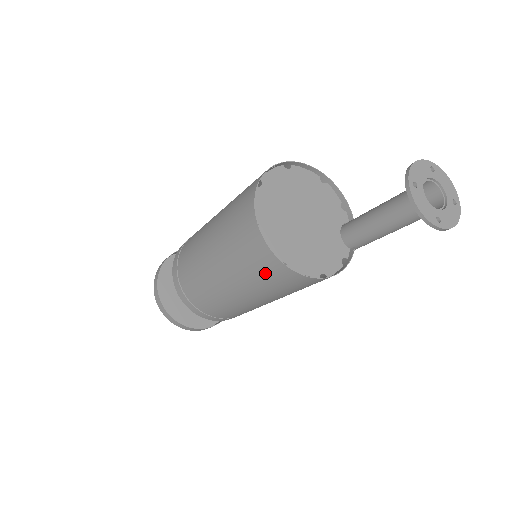
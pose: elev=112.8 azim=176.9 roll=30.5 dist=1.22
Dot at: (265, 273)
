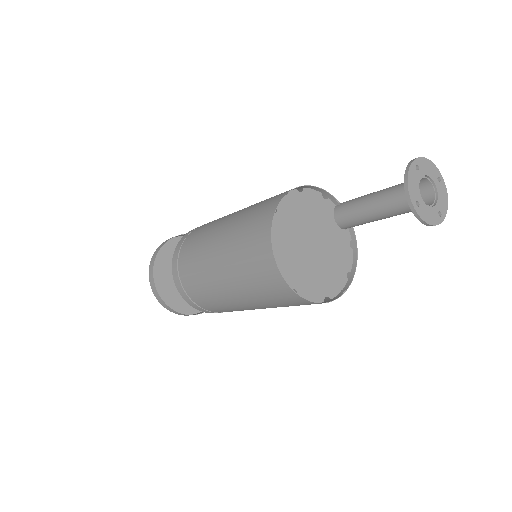
Dot at: occluded
